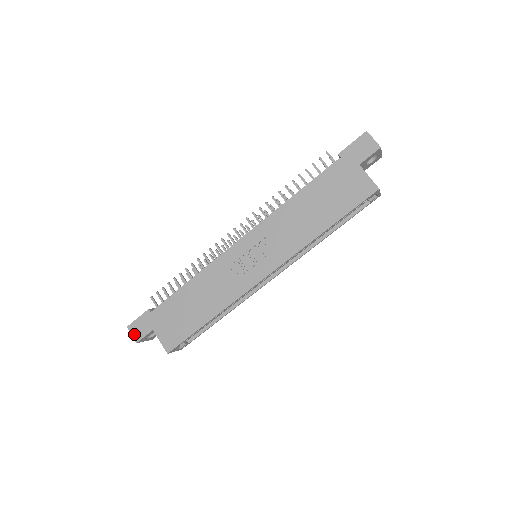
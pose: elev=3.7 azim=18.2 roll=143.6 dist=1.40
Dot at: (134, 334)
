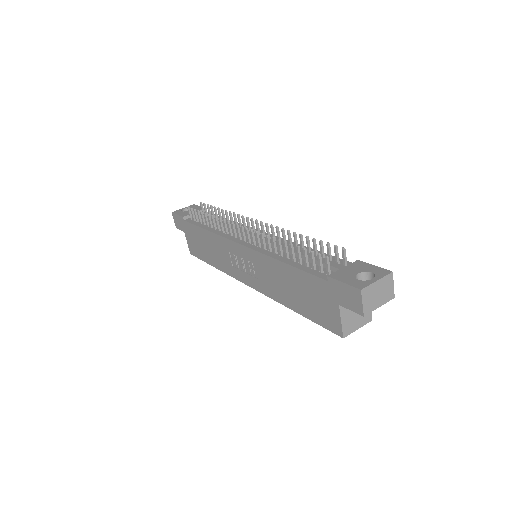
Dot at: (175, 221)
